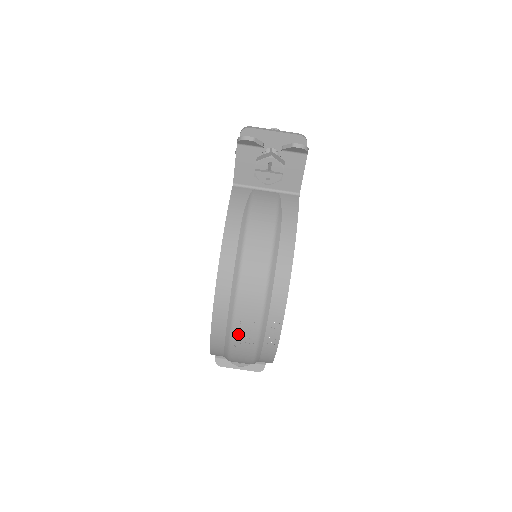
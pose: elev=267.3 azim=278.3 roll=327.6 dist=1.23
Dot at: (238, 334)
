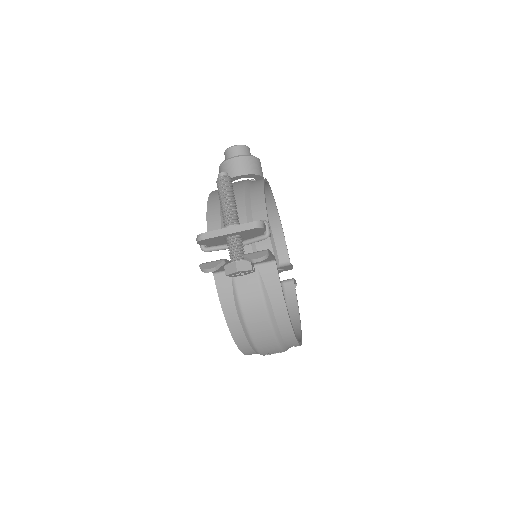
Dot at: occluded
